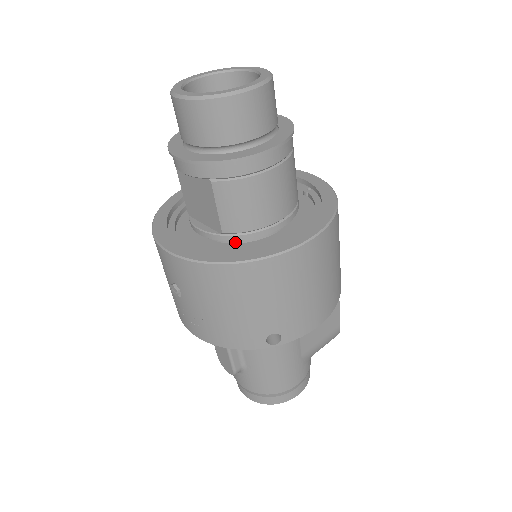
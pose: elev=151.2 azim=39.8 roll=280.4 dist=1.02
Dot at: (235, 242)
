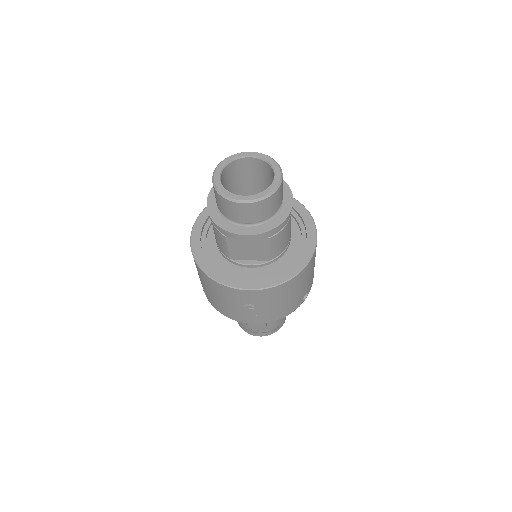
Dot at: occluded
